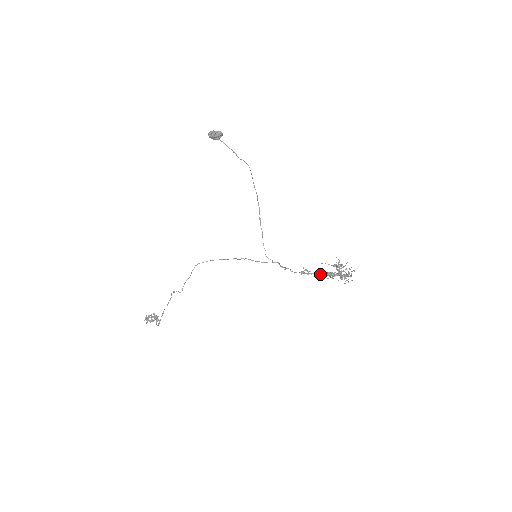
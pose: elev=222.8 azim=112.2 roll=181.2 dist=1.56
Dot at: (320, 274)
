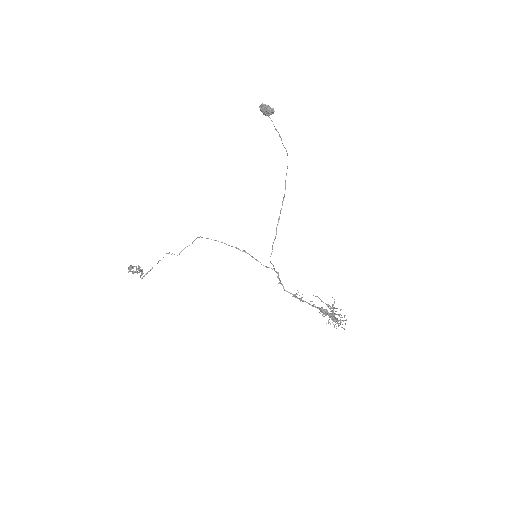
Dot at: (312, 306)
